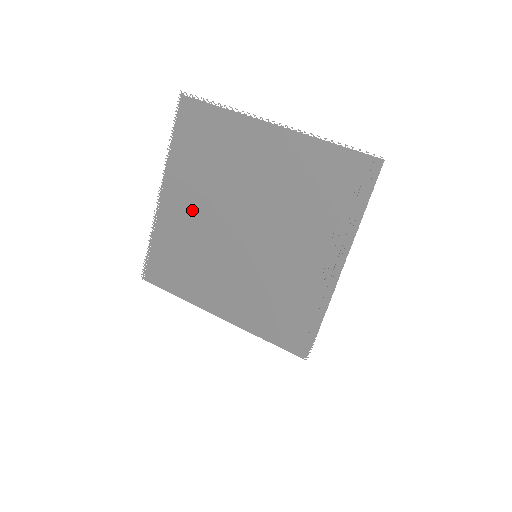
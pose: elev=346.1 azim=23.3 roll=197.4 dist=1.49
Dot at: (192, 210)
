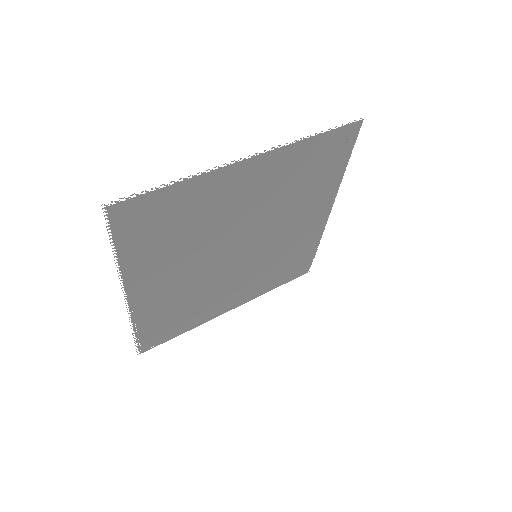
Dot at: (176, 279)
